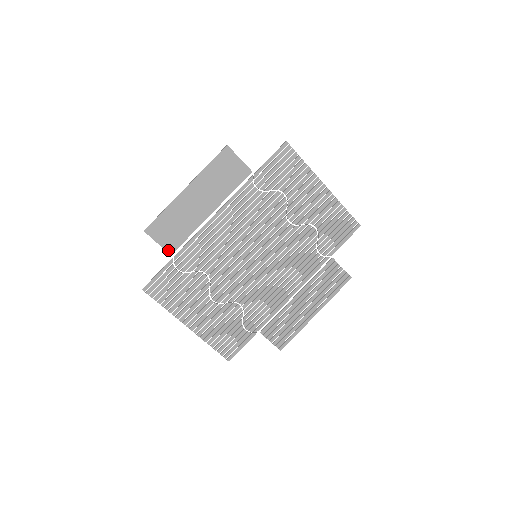
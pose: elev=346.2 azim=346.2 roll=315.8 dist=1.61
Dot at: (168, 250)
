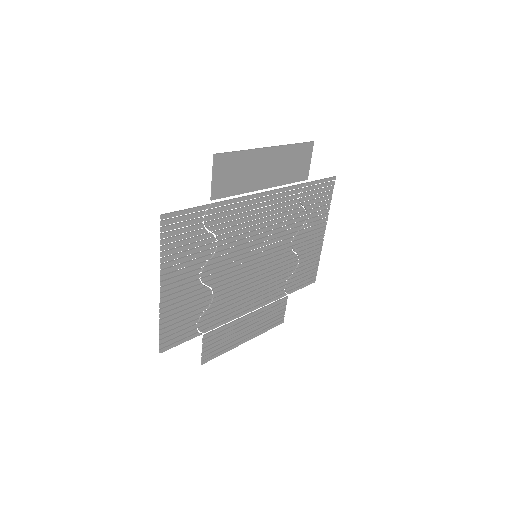
Dot at: (214, 193)
